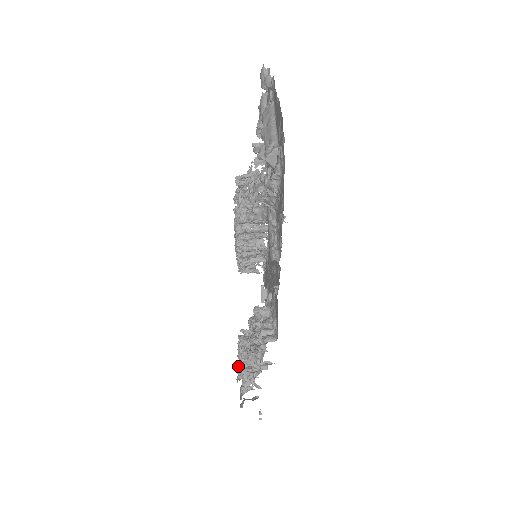
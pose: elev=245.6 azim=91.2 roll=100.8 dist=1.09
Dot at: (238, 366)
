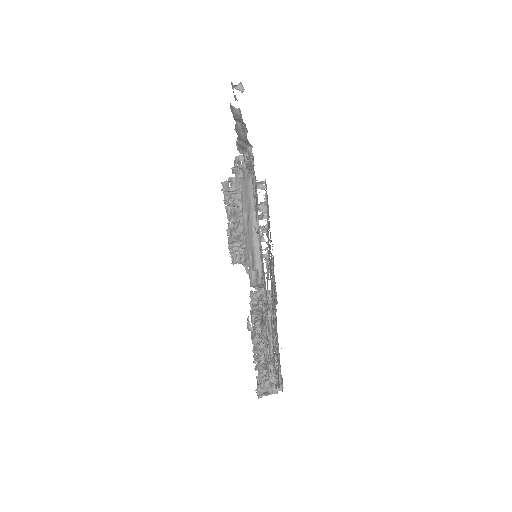
Dot at: occluded
